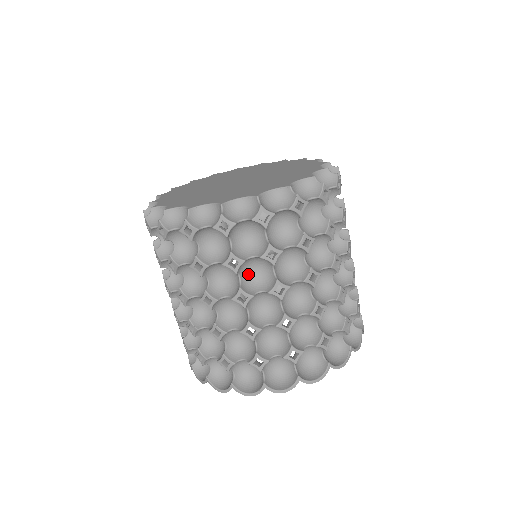
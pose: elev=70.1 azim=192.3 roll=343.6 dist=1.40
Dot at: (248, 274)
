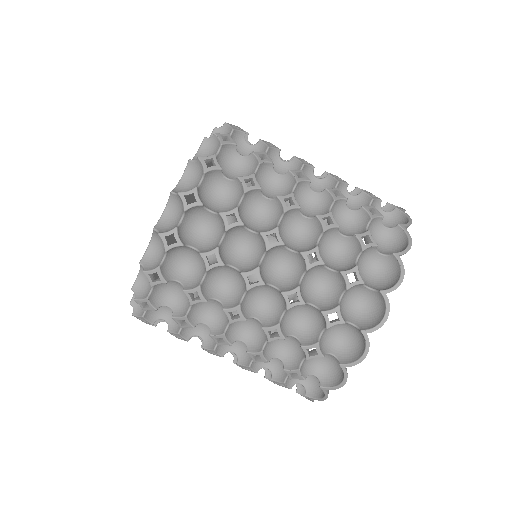
Dot at: (224, 290)
